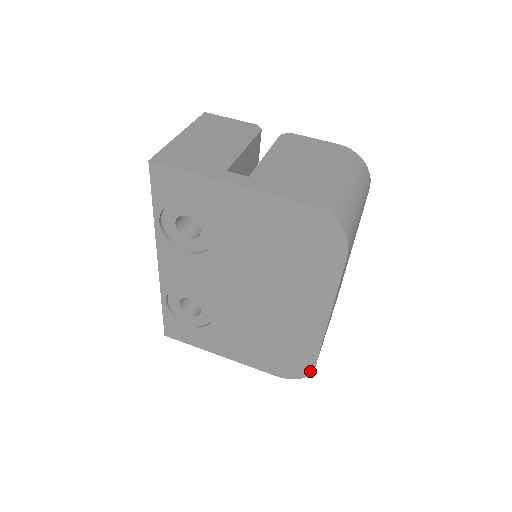
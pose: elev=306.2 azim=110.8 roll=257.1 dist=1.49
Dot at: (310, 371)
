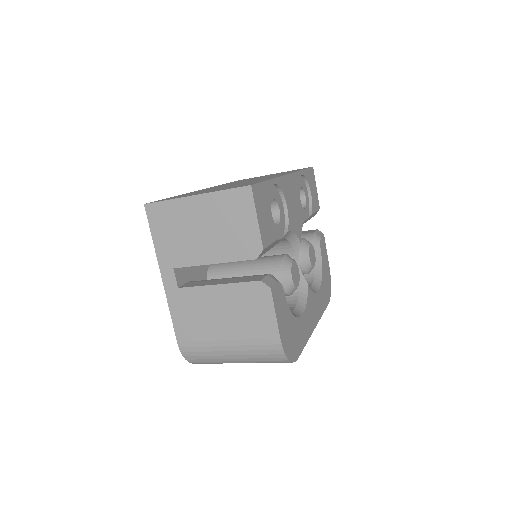
Dot at: occluded
